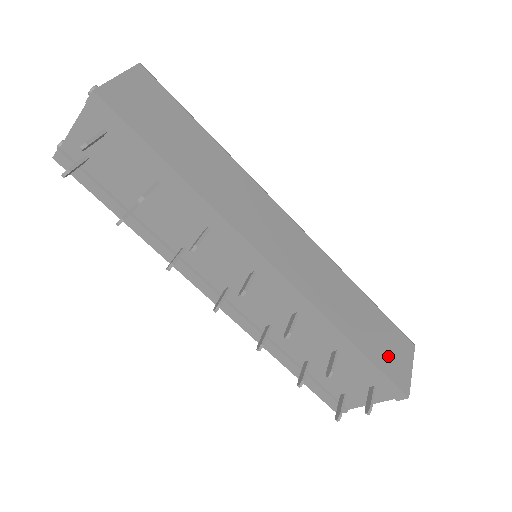
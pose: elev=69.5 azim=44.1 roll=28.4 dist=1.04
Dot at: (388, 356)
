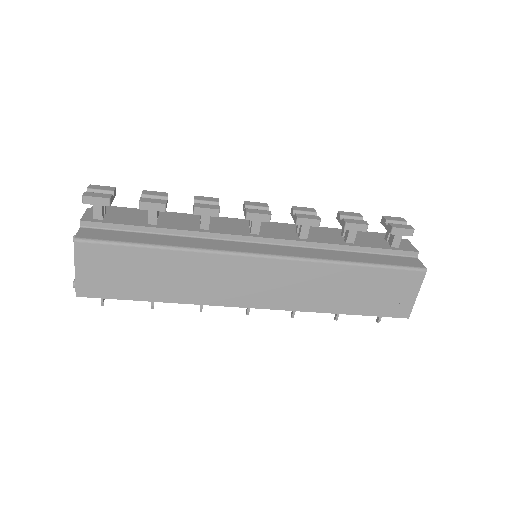
Dot at: (385, 301)
